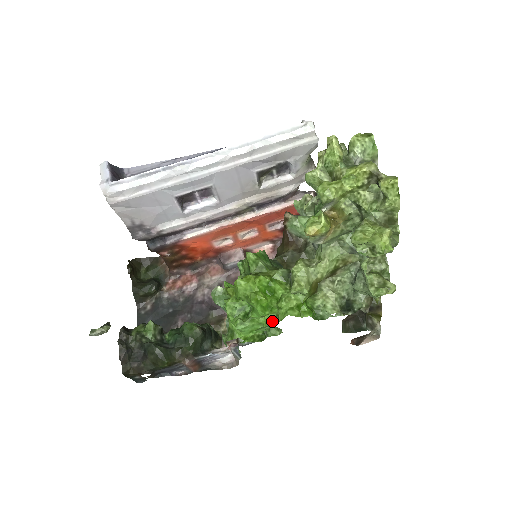
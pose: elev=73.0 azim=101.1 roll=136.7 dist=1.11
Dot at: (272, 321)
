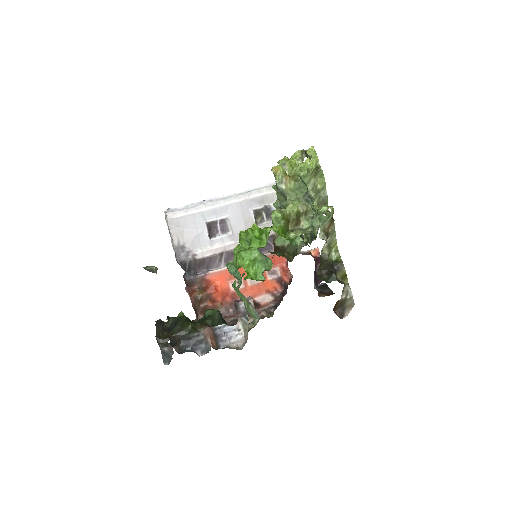
Dot at: (263, 247)
